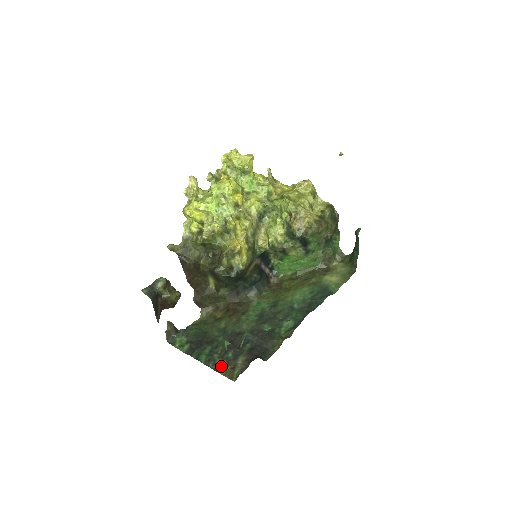
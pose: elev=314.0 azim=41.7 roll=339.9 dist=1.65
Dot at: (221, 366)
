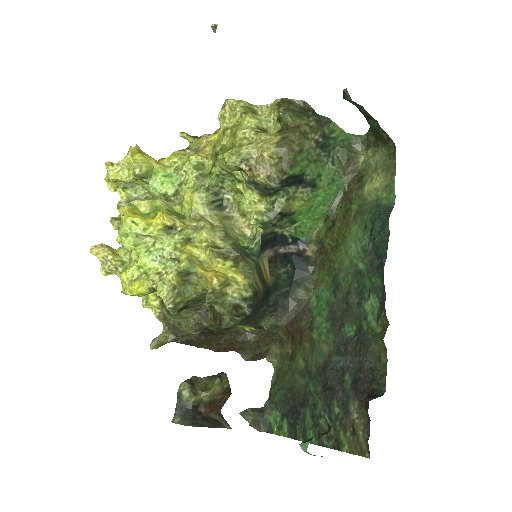
Dot at: (338, 437)
